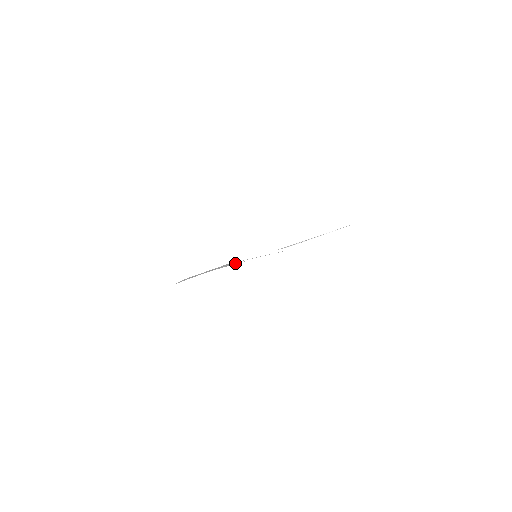
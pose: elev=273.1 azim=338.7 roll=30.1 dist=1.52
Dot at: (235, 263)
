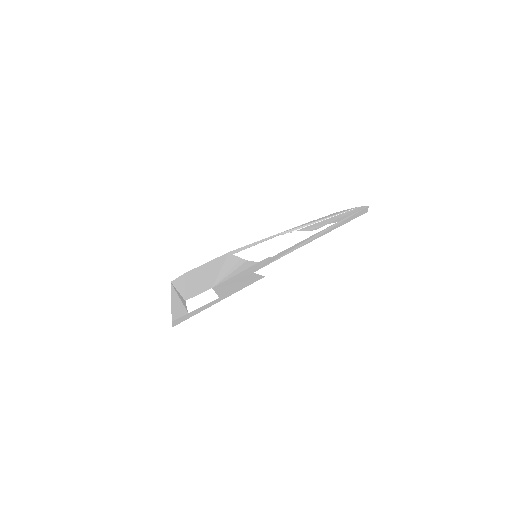
Dot at: (234, 262)
